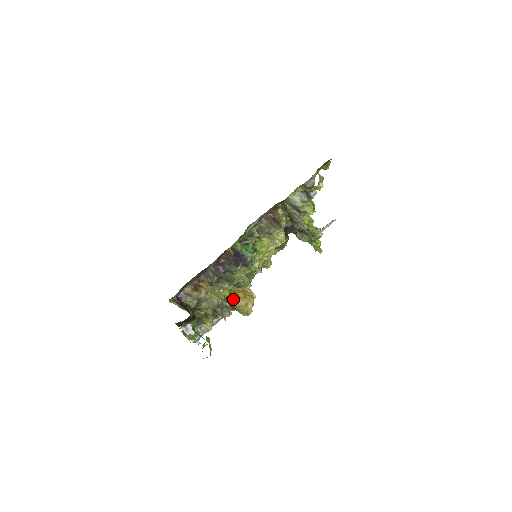
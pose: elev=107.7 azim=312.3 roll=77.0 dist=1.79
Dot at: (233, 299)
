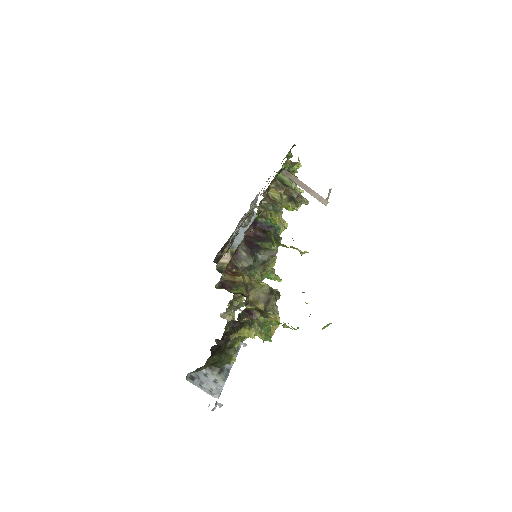
Dot at: occluded
